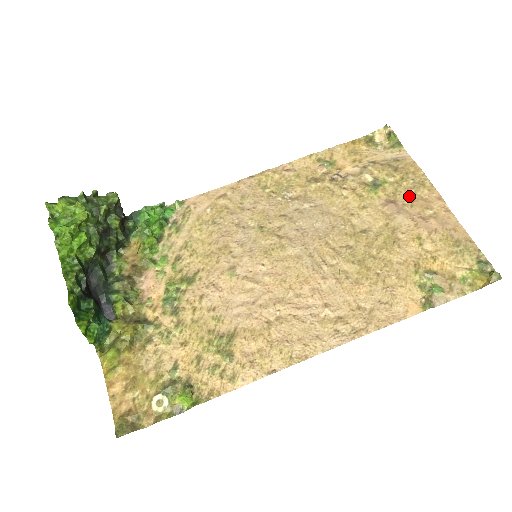
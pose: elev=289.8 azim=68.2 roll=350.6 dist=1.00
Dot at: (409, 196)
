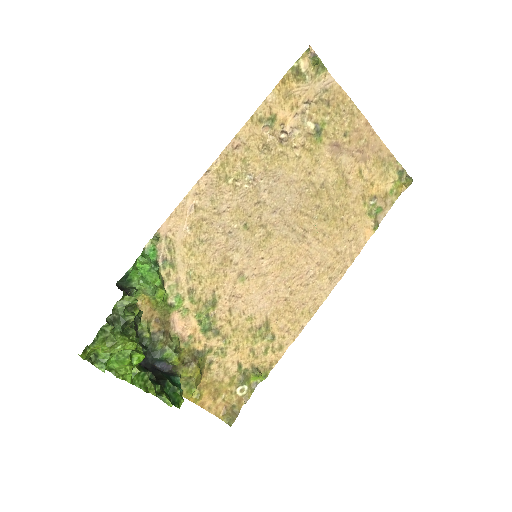
Dot at: (345, 132)
